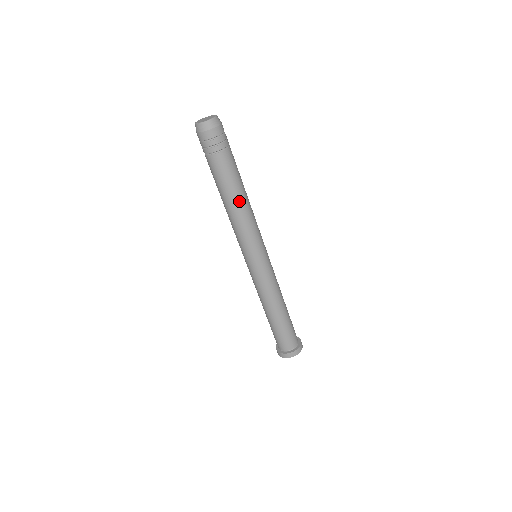
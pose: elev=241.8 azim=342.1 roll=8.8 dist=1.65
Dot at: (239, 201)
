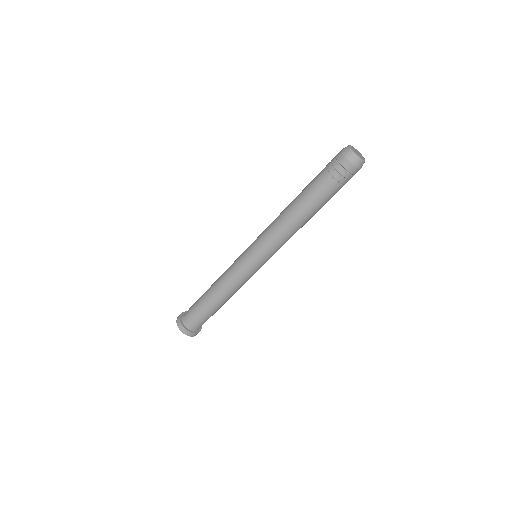
Dot at: (303, 221)
